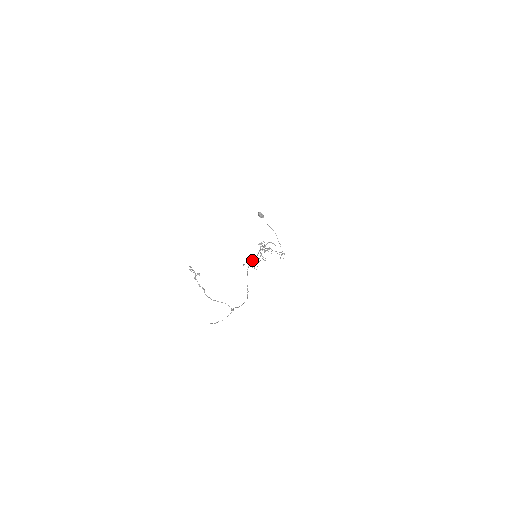
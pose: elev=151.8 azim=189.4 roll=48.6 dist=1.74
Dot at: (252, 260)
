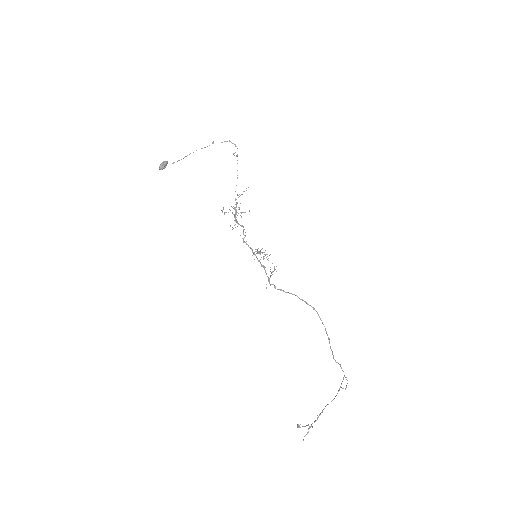
Dot at: occluded
